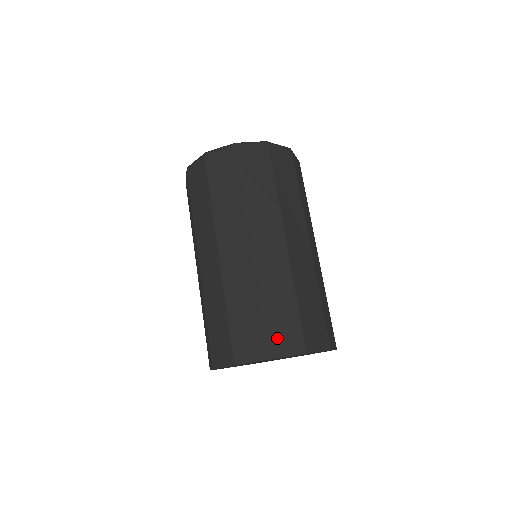
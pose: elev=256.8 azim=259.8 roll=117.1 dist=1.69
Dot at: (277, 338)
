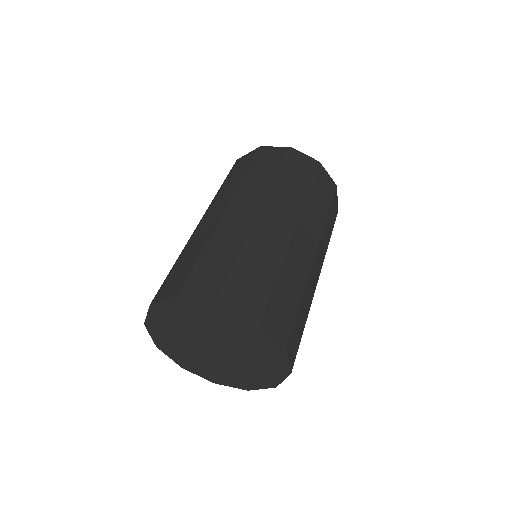
Dot at: (237, 290)
